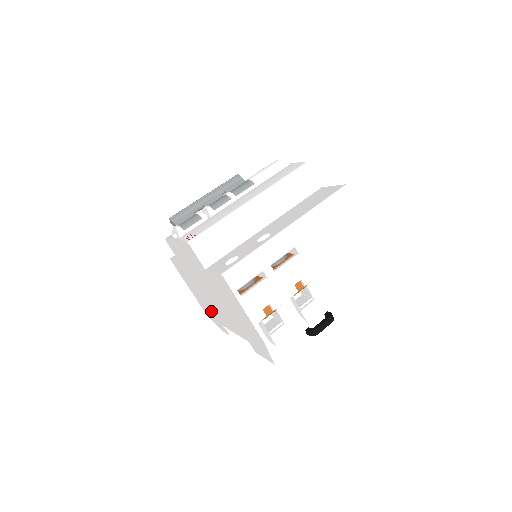
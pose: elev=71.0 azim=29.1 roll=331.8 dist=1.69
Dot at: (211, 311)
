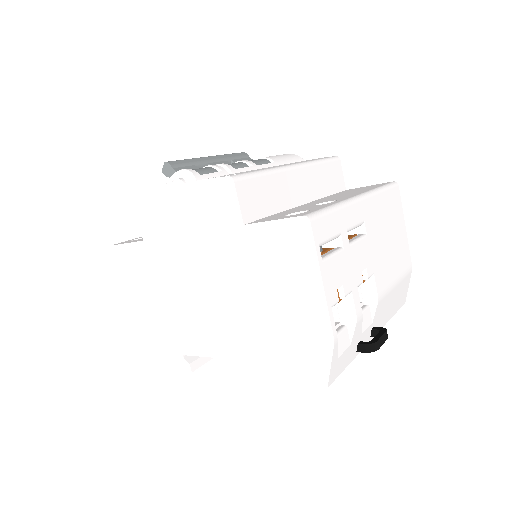
Dot at: (166, 331)
